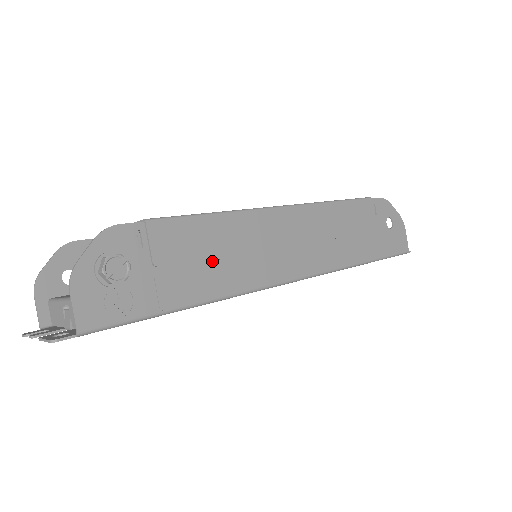
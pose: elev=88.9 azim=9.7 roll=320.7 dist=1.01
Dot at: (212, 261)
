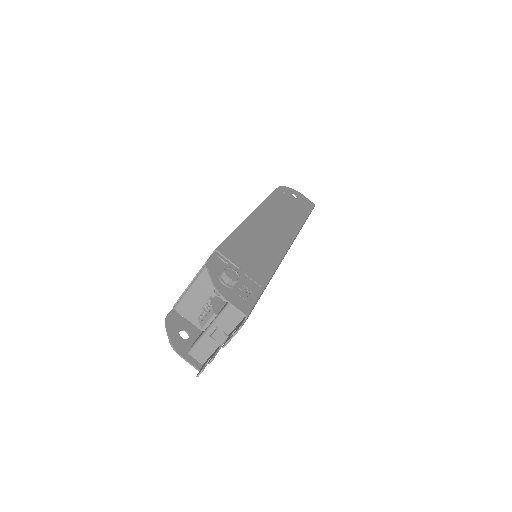
Dot at: (255, 254)
